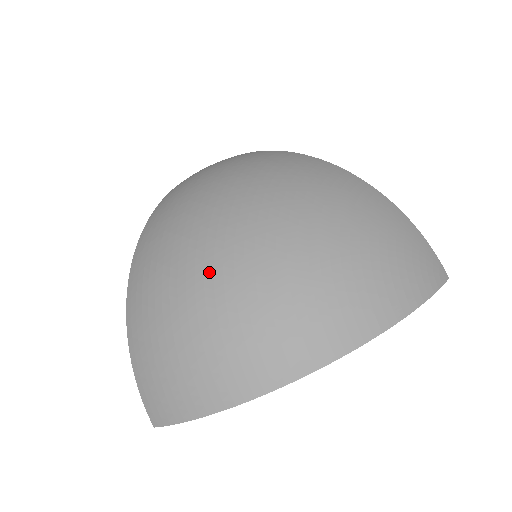
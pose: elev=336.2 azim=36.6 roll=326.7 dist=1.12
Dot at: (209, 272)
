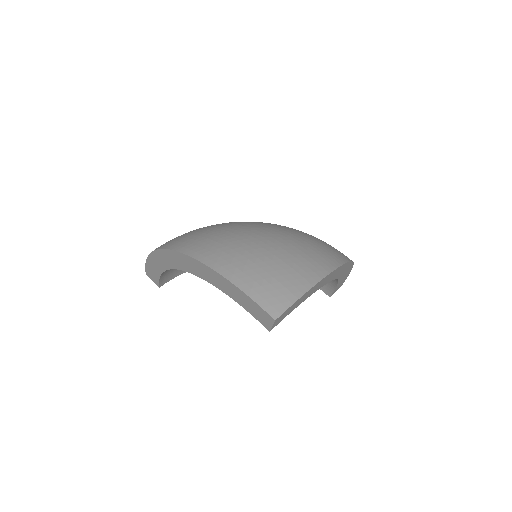
Dot at: (260, 227)
